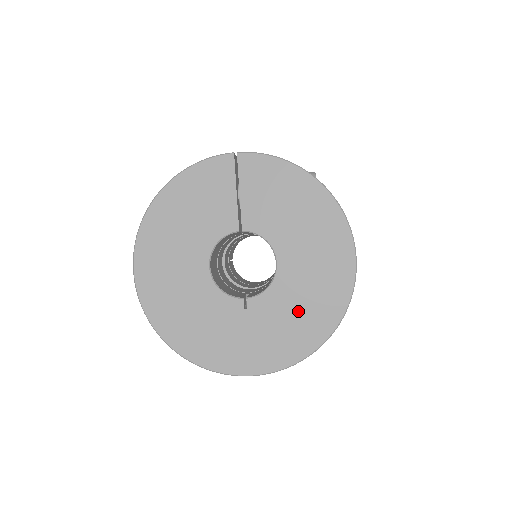
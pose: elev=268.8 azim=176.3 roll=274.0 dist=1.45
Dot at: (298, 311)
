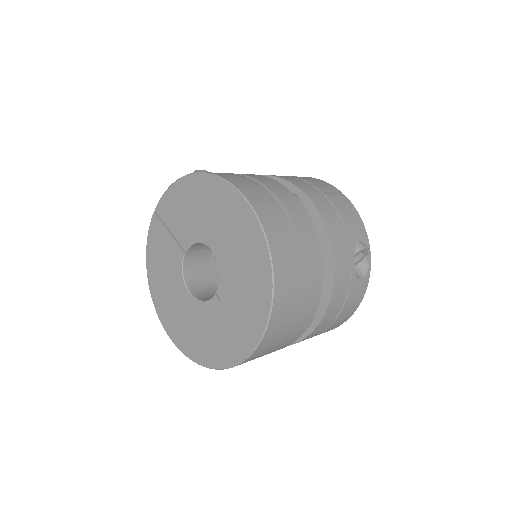
Dot at: (243, 269)
